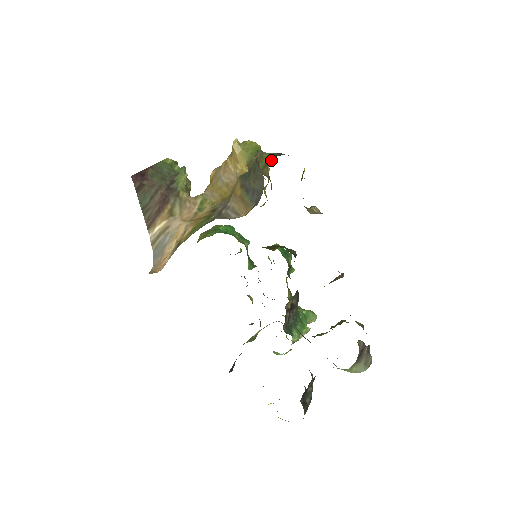
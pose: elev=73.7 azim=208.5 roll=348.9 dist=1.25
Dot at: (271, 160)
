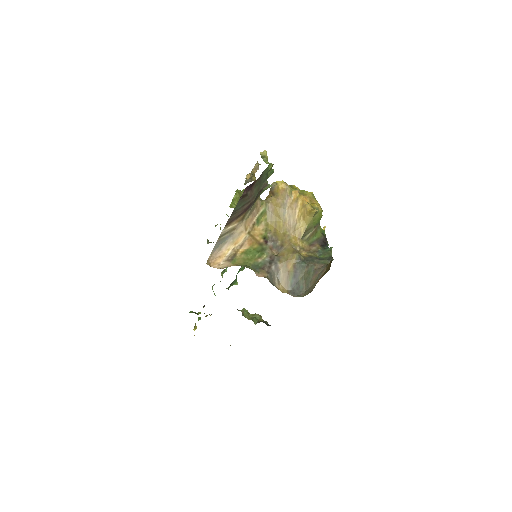
Dot at: (319, 253)
